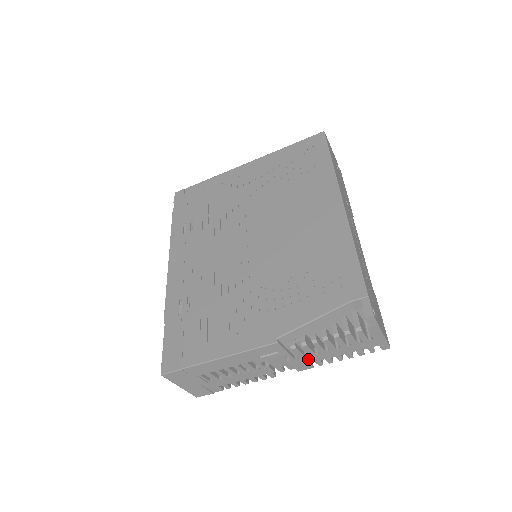
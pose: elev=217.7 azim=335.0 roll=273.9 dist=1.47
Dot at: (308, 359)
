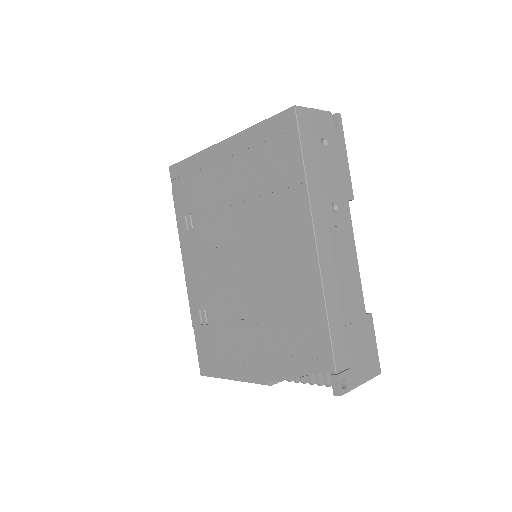
Dot at: occluded
